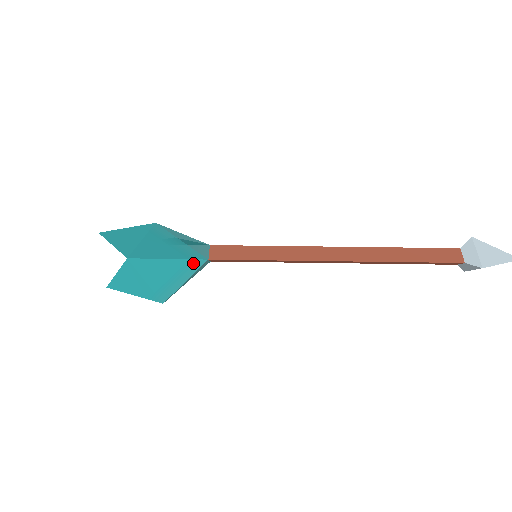
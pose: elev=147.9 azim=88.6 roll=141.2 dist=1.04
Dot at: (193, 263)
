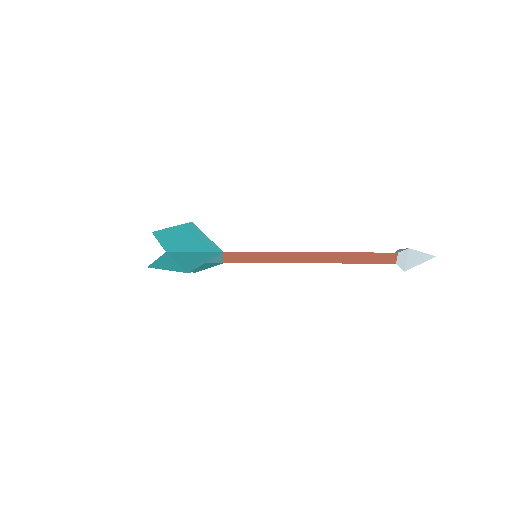
Dot at: (212, 254)
